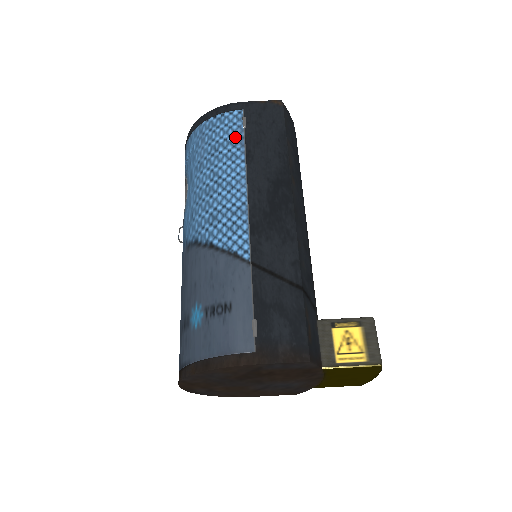
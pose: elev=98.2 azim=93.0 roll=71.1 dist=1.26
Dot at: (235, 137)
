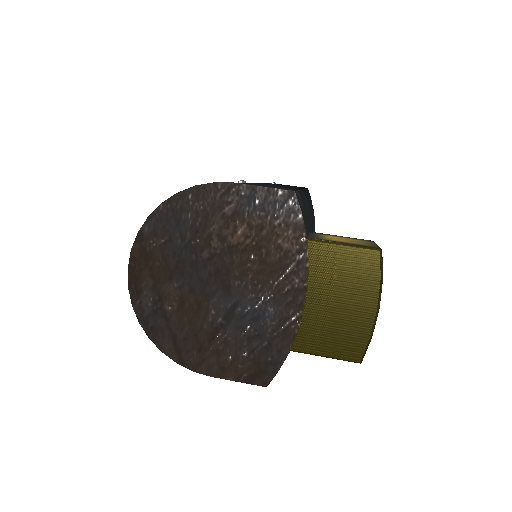
Dot at: occluded
